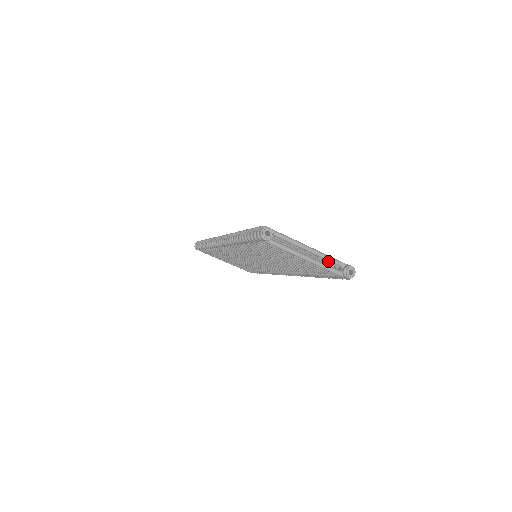
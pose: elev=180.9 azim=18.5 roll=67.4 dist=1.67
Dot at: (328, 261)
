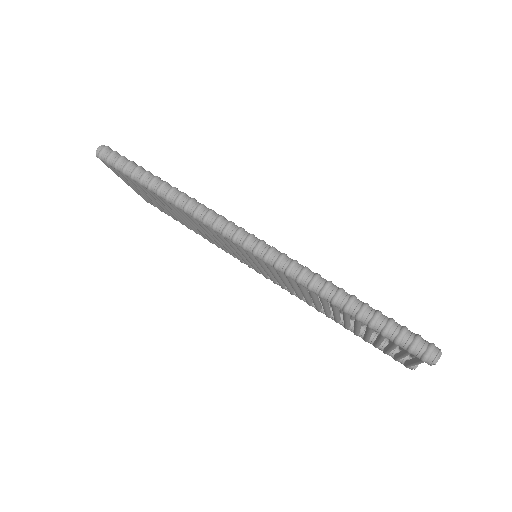
Dot at: (415, 356)
